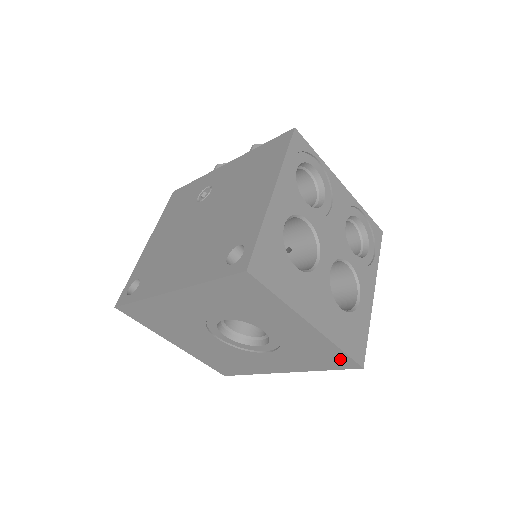
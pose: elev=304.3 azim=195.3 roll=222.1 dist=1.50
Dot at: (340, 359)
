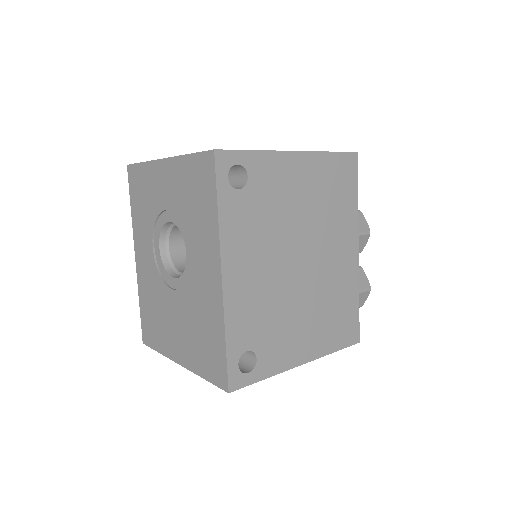
Dot at: (201, 168)
